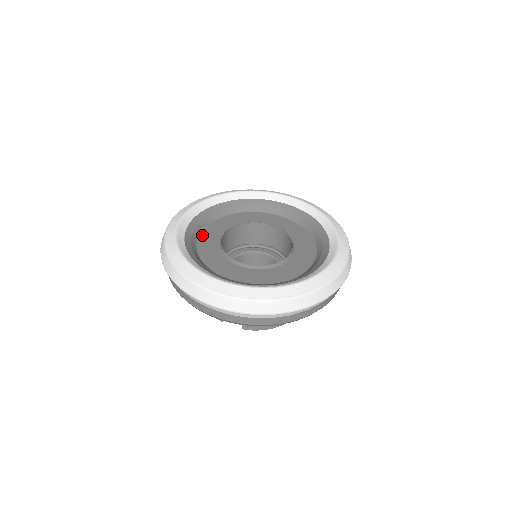
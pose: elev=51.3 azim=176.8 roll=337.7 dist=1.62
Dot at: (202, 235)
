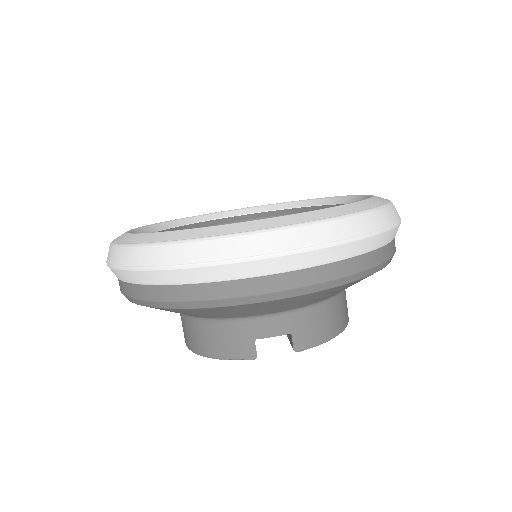
Dot at: occluded
